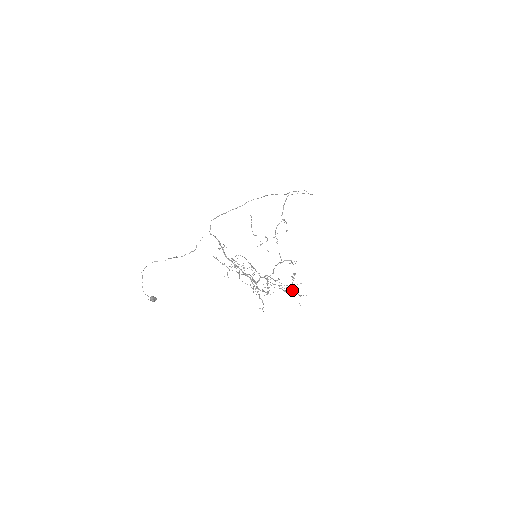
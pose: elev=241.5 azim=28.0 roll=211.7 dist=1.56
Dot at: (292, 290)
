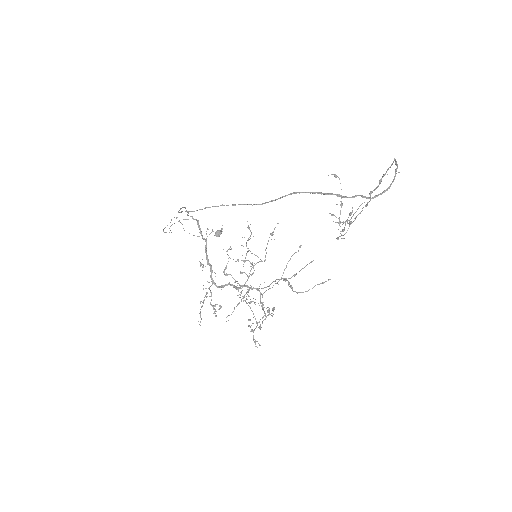
Dot at: occluded
